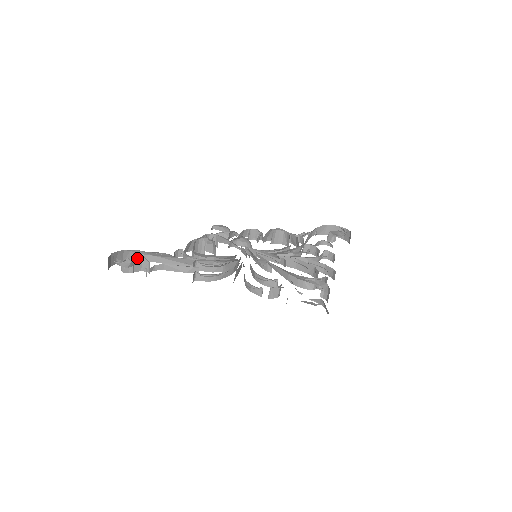
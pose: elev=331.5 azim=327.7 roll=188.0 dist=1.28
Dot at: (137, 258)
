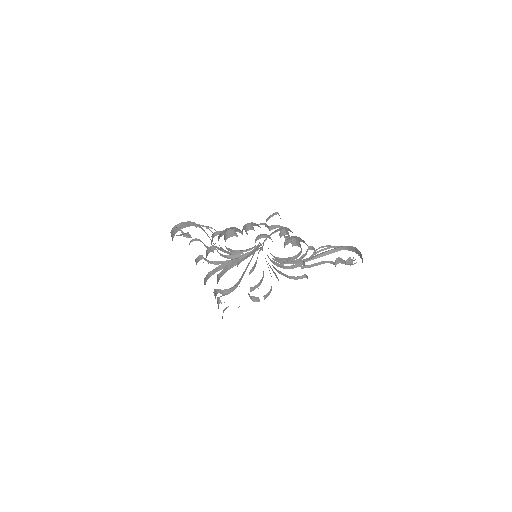
Dot at: (200, 227)
